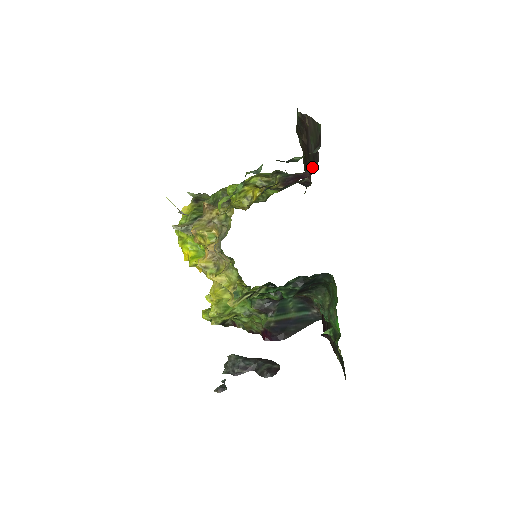
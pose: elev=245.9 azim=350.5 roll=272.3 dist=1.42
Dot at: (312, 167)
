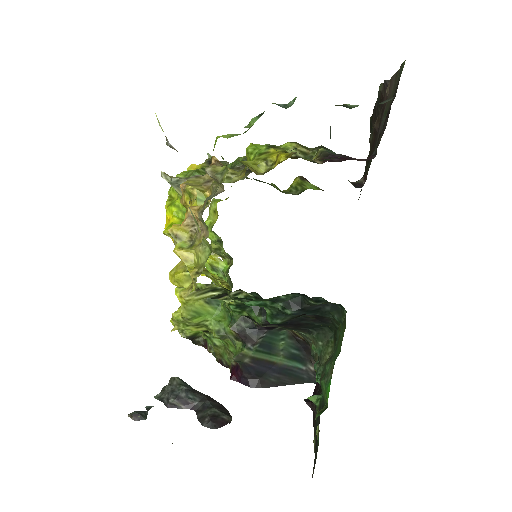
Dot at: (373, 153)
